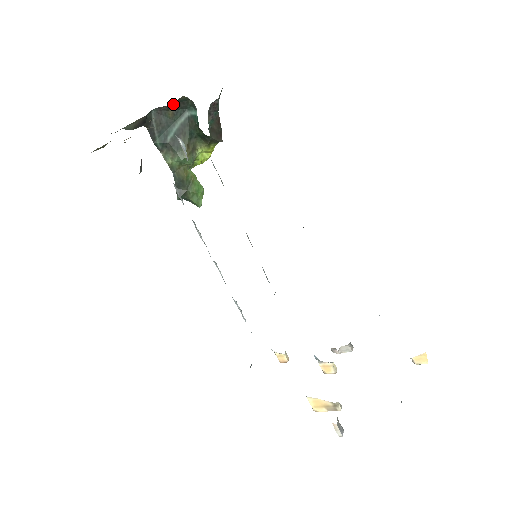
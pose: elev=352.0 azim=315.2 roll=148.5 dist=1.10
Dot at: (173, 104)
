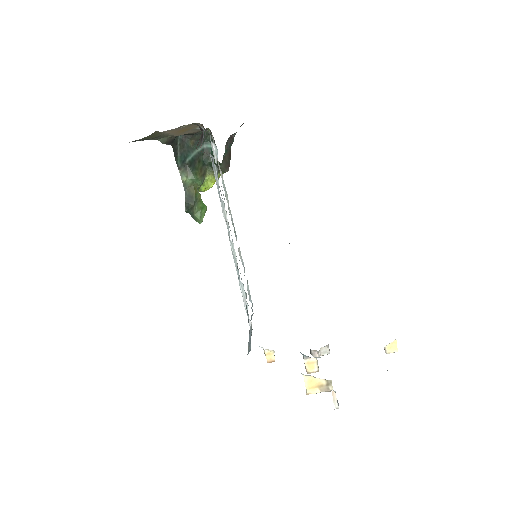
Dot at: (196, 135)
